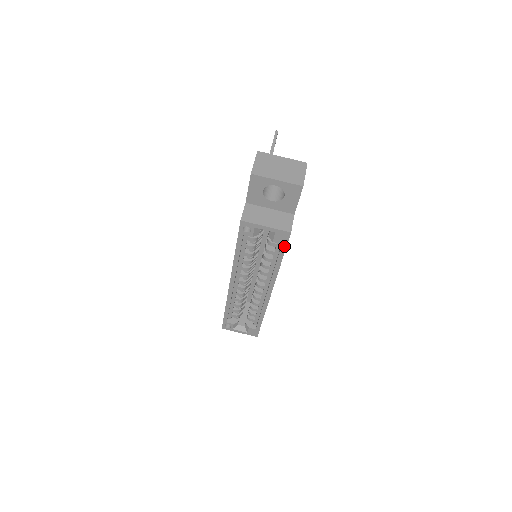
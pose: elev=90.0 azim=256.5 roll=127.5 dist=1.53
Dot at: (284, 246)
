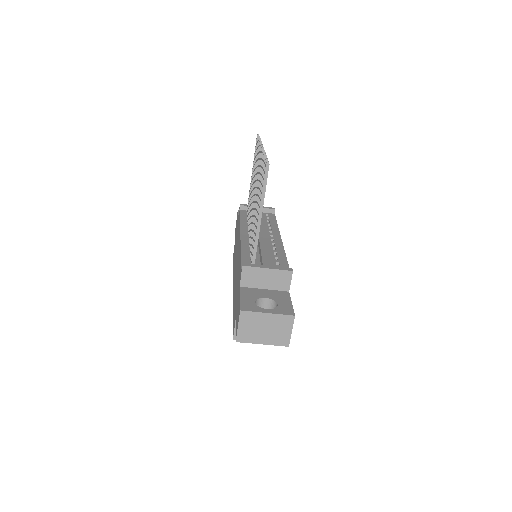
Dot at: occluded
